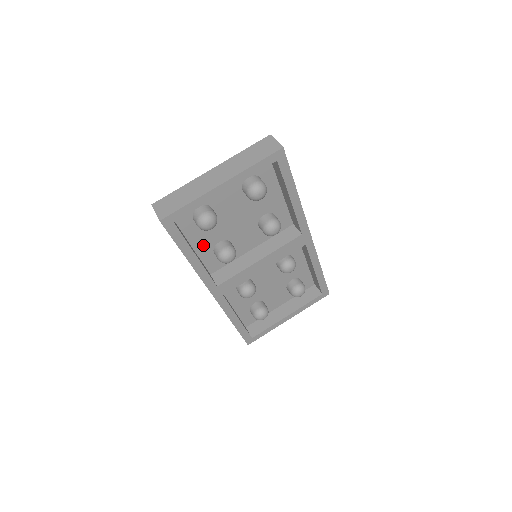
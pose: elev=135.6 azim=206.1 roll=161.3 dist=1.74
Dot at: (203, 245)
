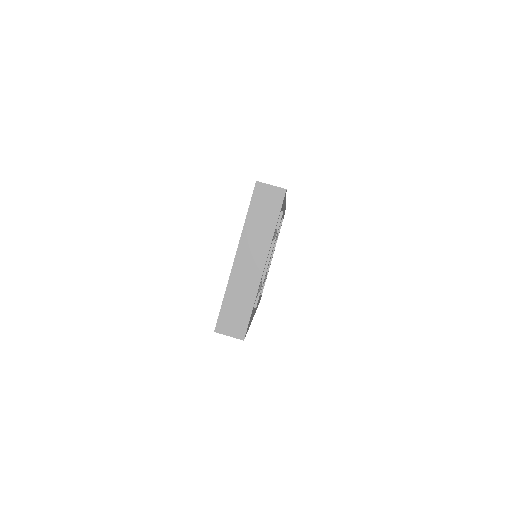
Dot at: occluded
